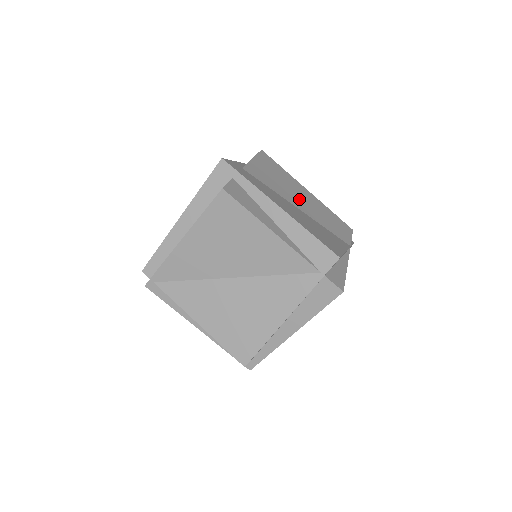
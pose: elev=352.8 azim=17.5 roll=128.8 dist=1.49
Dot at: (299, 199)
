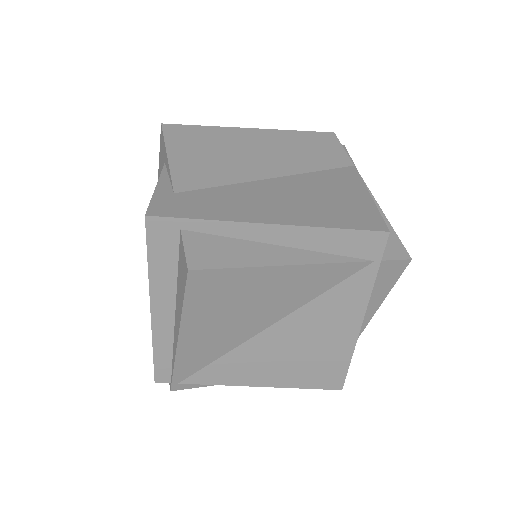
Dot at: (259, 159)
